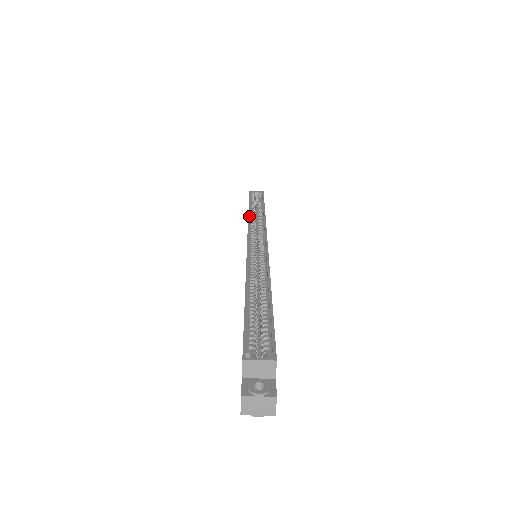
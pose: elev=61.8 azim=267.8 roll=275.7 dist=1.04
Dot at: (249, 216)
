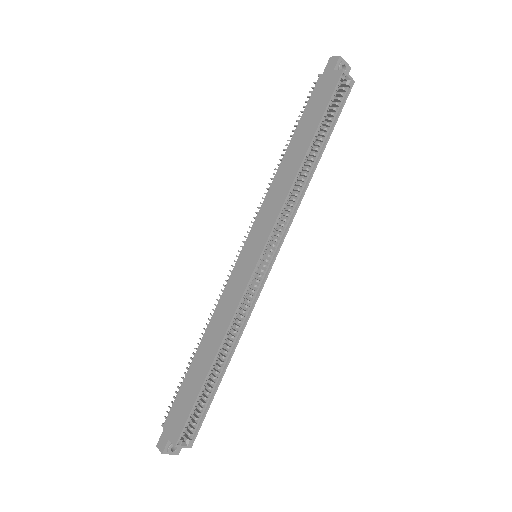
Dot at: (294, 183)
